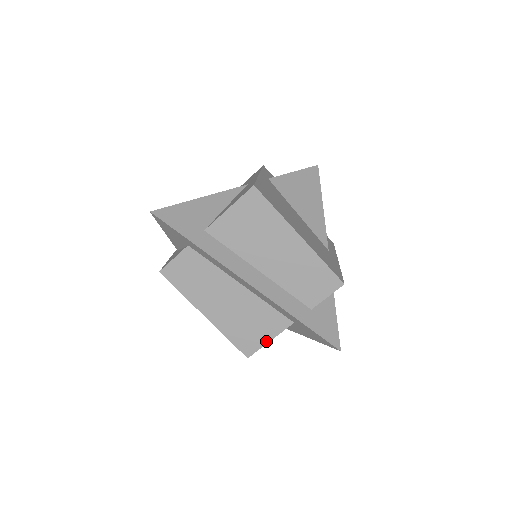
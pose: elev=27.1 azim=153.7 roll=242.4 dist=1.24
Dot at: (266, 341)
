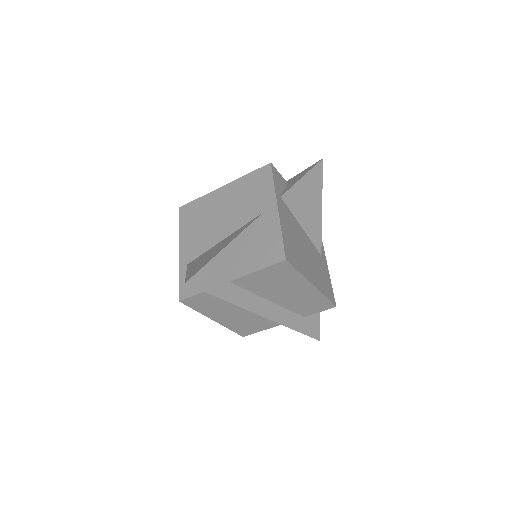
Dot at: (261, 330)
